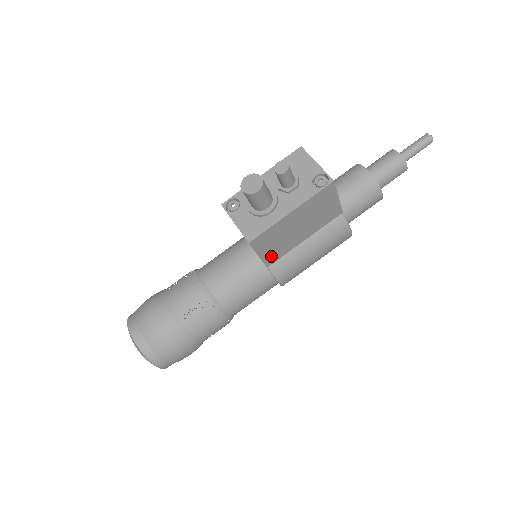
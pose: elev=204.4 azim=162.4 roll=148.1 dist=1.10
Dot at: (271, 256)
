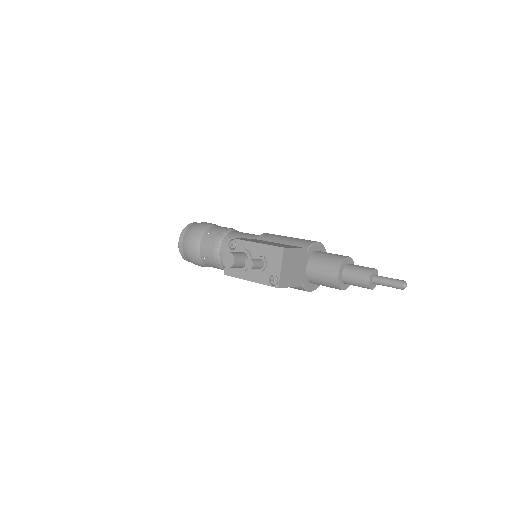
Dot at: occluded
